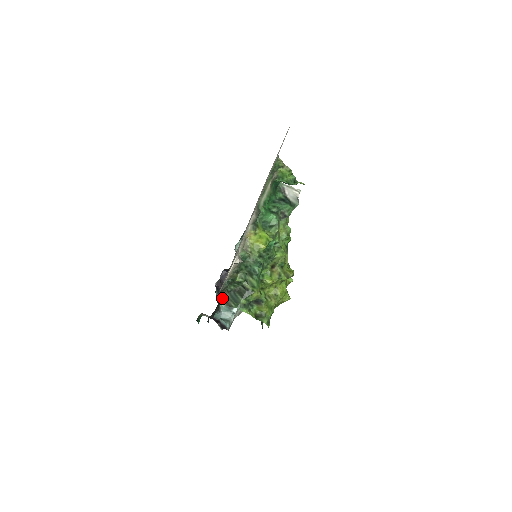
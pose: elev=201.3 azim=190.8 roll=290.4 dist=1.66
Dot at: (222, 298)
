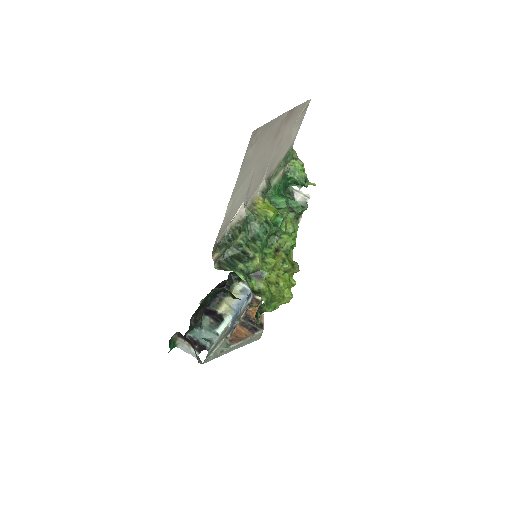
Dot at: (216, 263)
